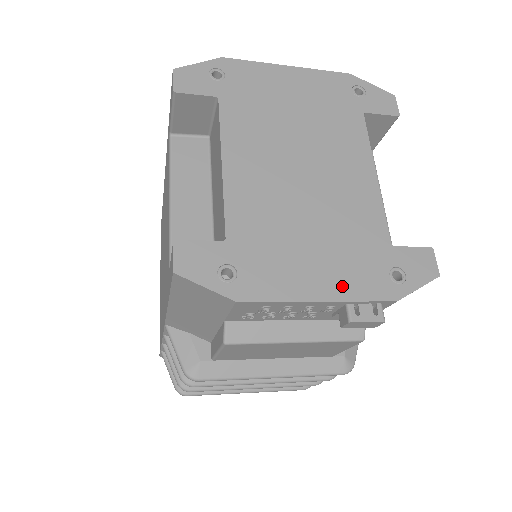
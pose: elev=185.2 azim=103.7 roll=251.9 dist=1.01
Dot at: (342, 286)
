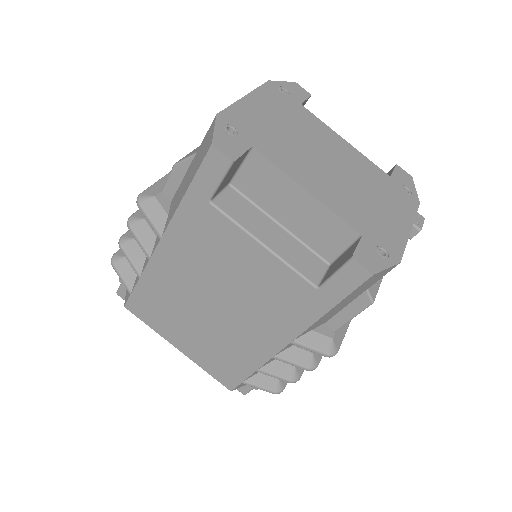
Dot at: (406, 215)
